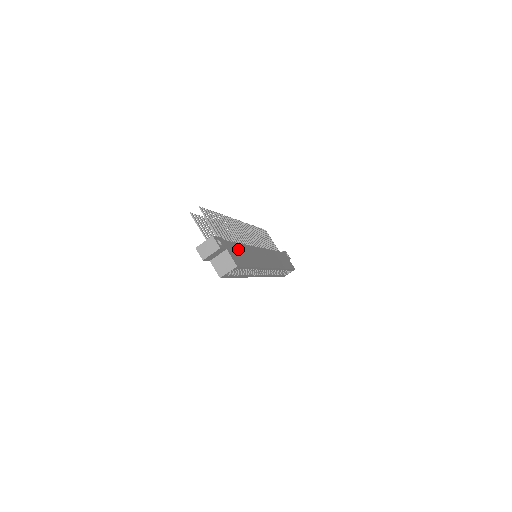
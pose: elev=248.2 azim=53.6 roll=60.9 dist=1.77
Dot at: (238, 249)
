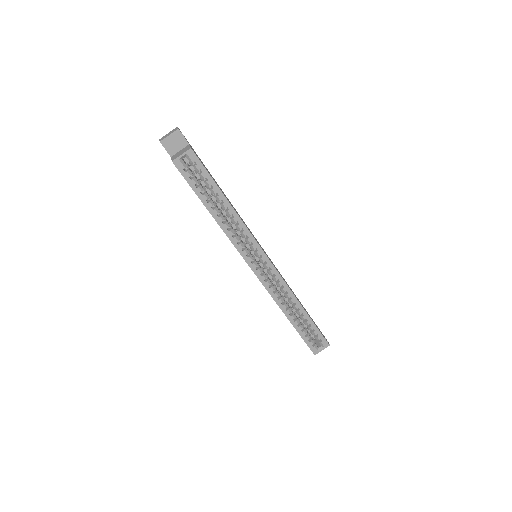
Dot at: occluded
